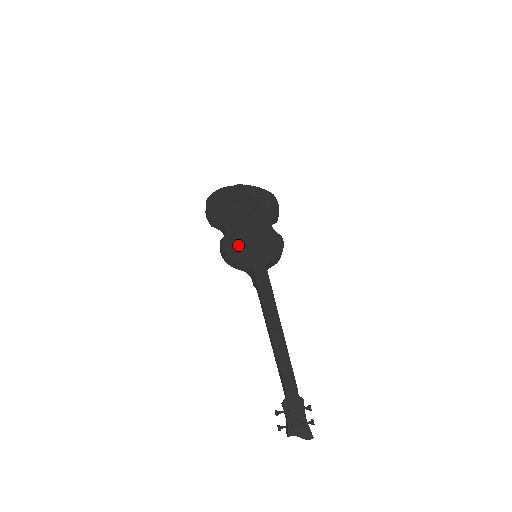
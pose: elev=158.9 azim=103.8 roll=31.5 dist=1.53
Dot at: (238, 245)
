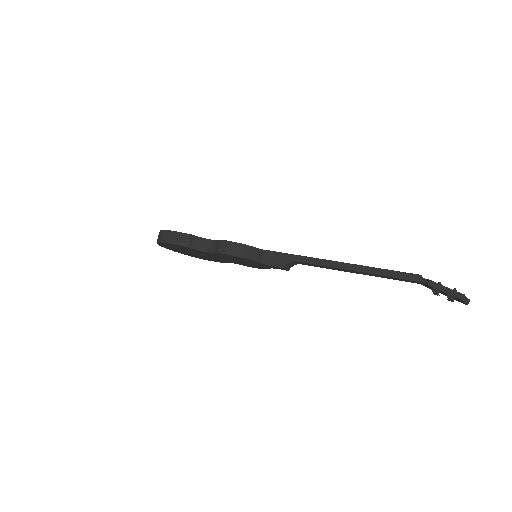
Dot at: occluded
